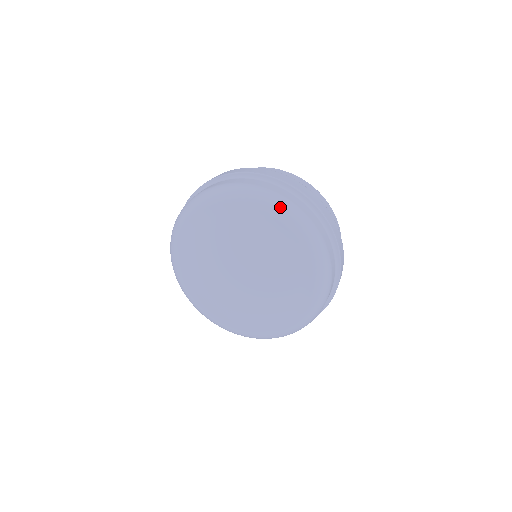
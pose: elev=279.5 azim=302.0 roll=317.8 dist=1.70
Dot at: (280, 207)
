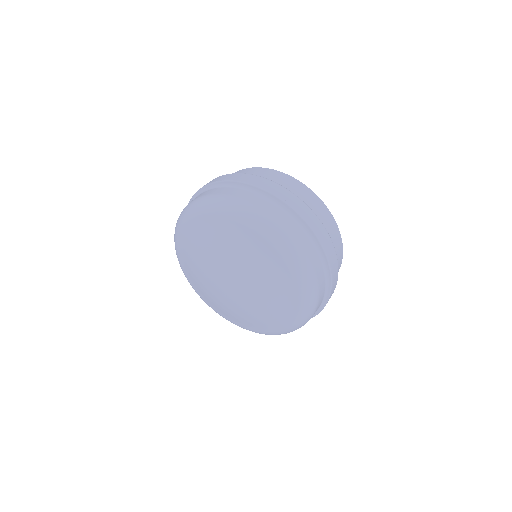
Dot at: (241, 212)
